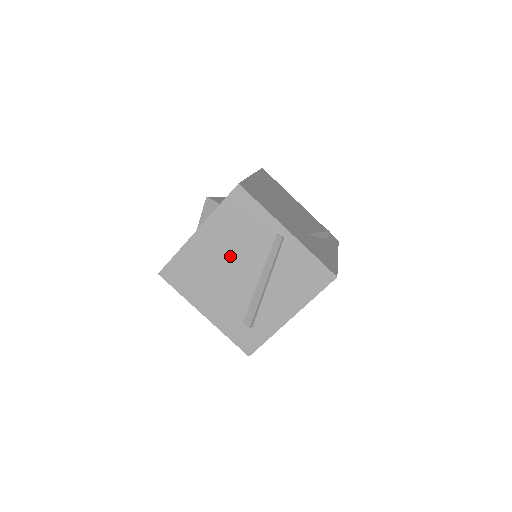
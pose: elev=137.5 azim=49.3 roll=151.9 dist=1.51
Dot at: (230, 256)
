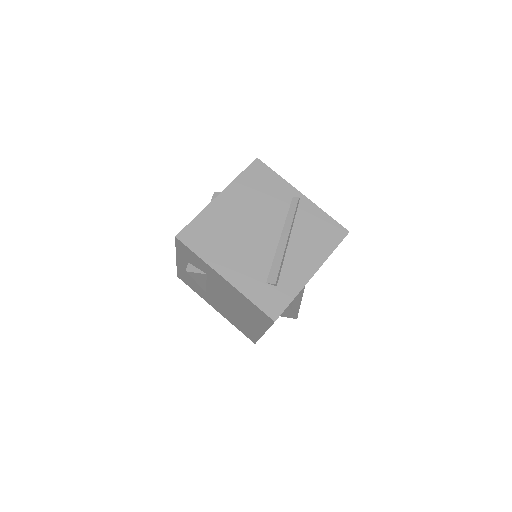
Dot at: (251, 217)
